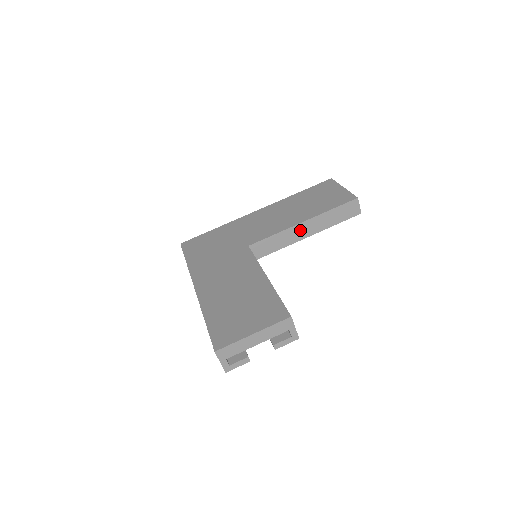
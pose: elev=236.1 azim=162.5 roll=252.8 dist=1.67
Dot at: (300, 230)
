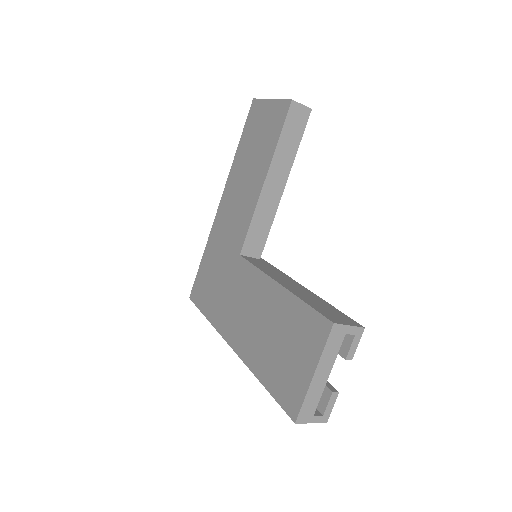
Dot at: (270, 190)
